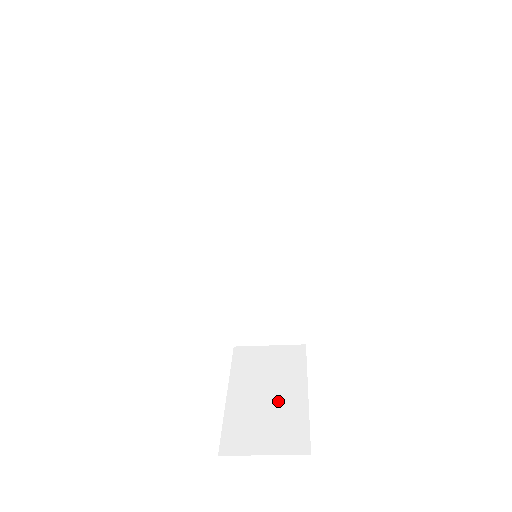
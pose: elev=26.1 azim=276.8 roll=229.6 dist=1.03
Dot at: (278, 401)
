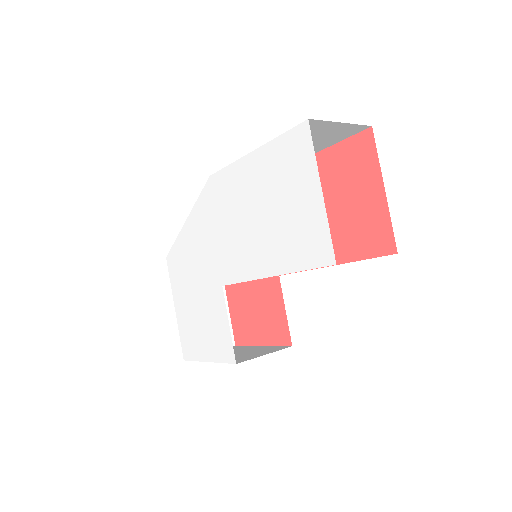
Dot at: occluded
